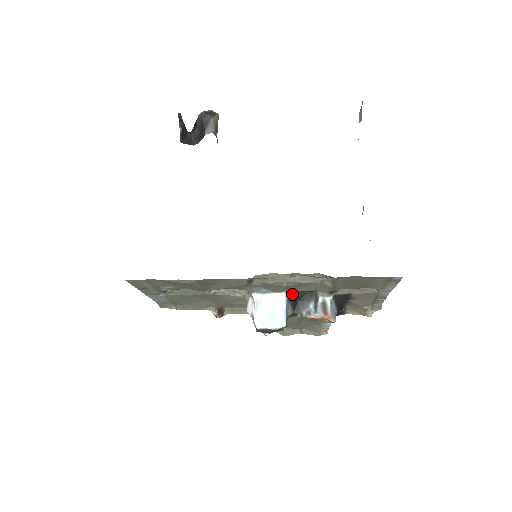
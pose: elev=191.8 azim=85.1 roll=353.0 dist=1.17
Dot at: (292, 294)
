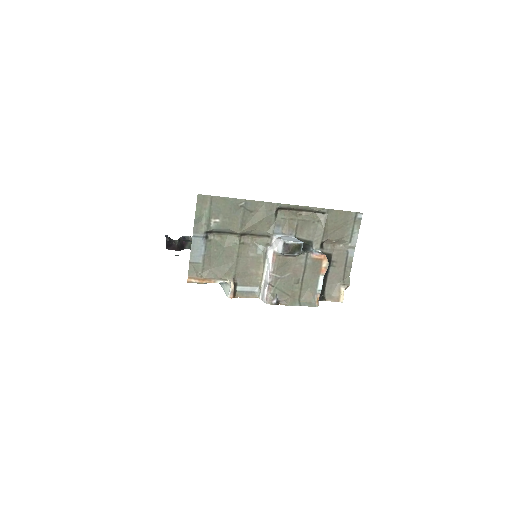
Dot at: occluded
